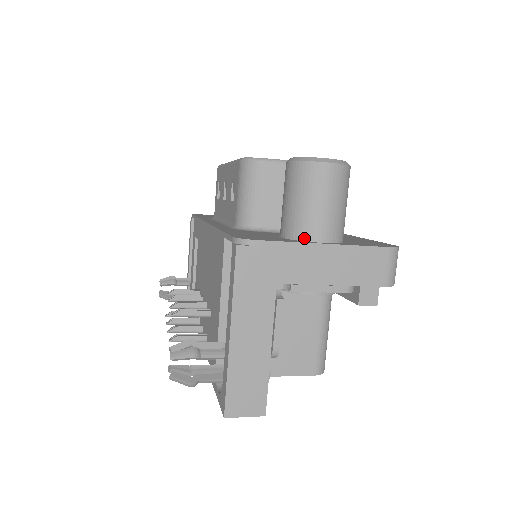
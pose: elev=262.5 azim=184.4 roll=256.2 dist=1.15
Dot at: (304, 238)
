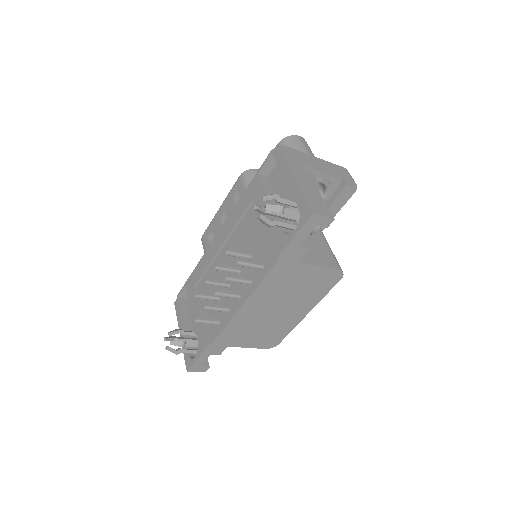
Dot at: occluded
